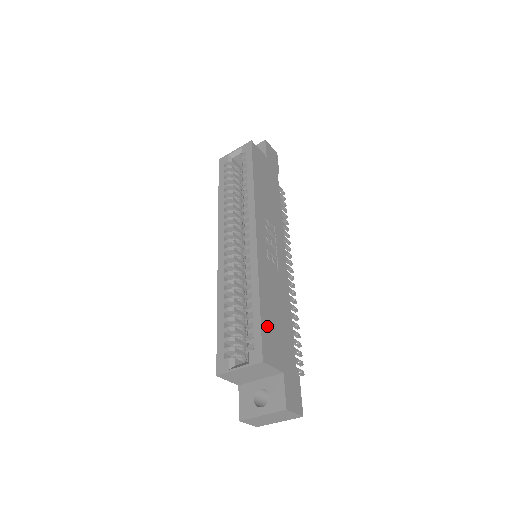
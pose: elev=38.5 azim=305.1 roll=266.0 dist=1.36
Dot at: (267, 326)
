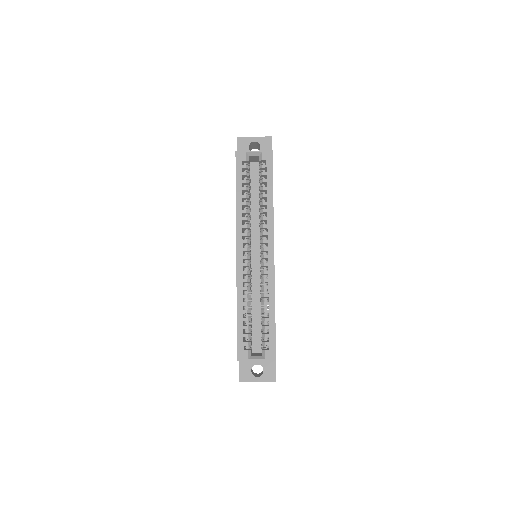
Dot at: occluded
